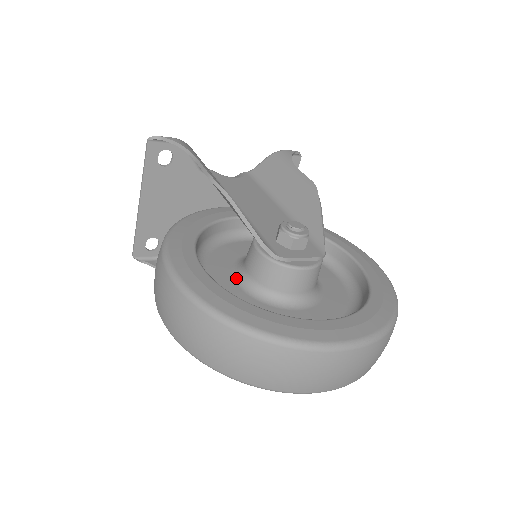
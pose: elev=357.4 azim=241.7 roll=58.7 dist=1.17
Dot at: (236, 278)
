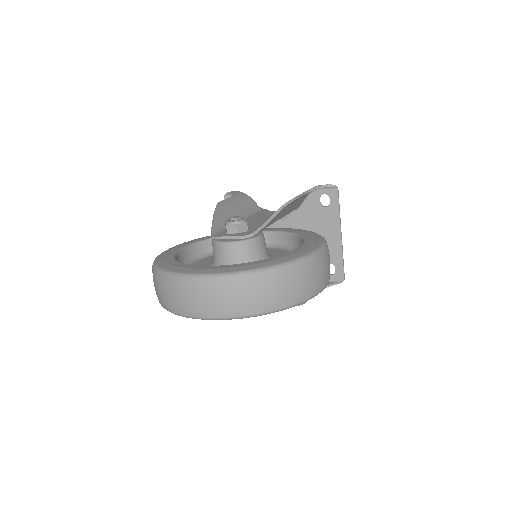
Dot at: occluded
